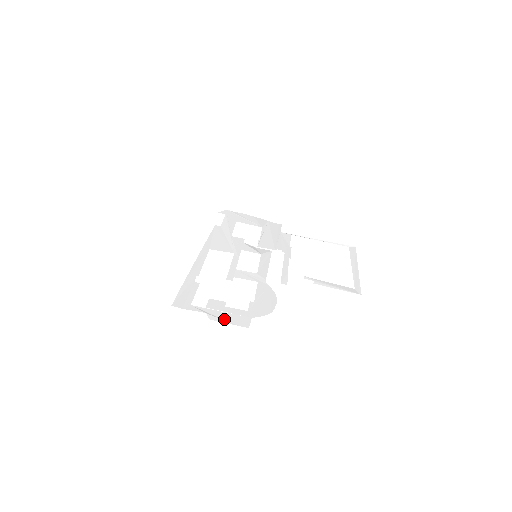
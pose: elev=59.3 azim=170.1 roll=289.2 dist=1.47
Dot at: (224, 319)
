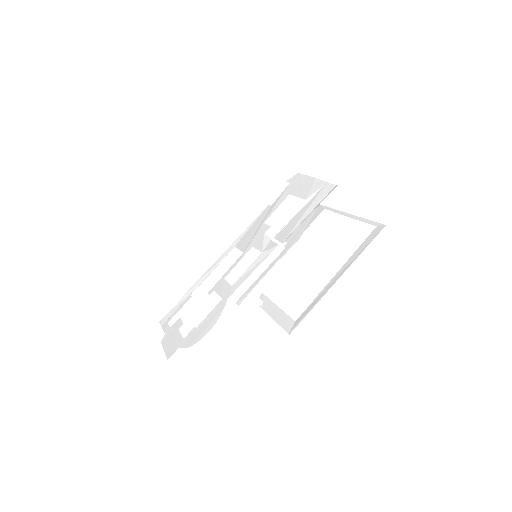
Dot at: (166, 344)
